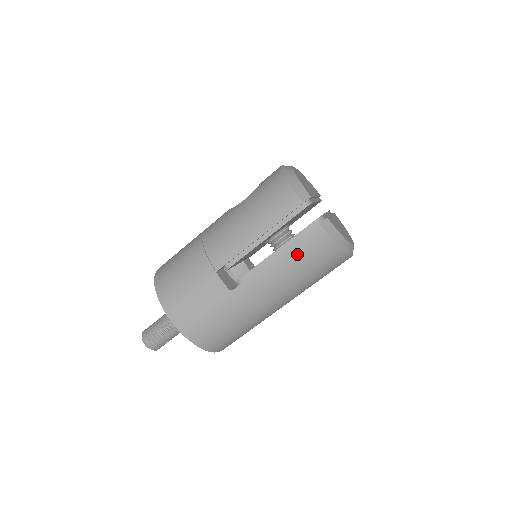
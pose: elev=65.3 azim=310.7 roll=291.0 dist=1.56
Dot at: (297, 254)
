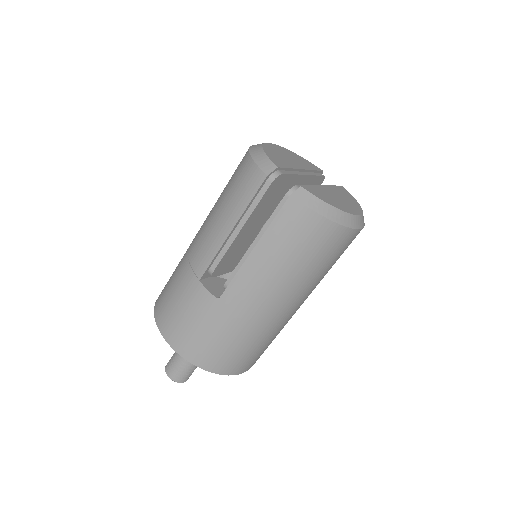
Dot at: (277, 239)
